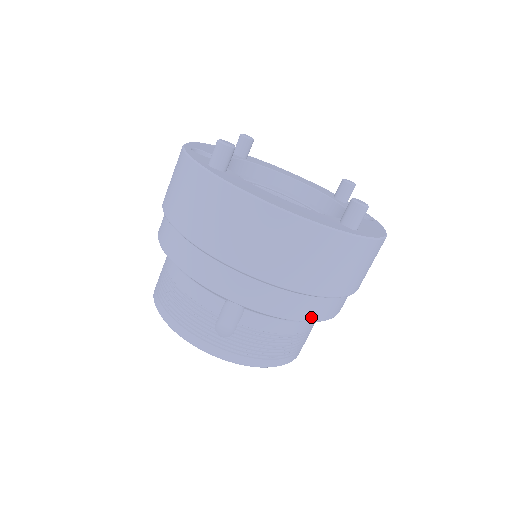
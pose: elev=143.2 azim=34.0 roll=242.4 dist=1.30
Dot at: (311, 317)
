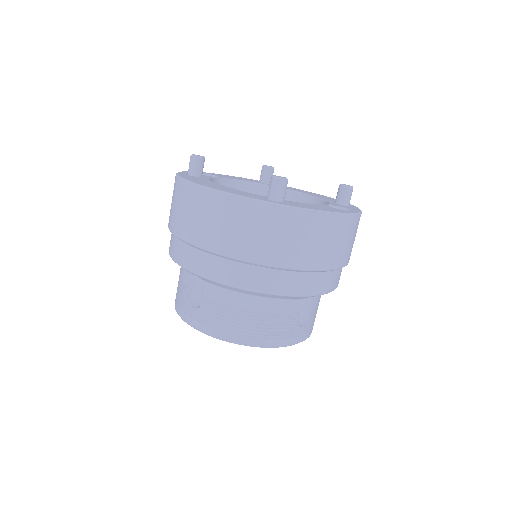
Dot at: (250, 286)
